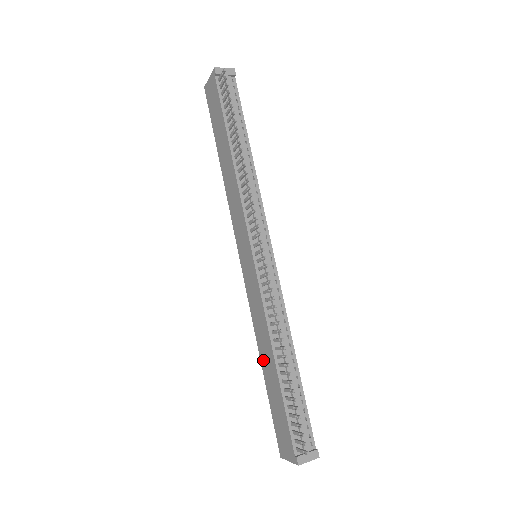
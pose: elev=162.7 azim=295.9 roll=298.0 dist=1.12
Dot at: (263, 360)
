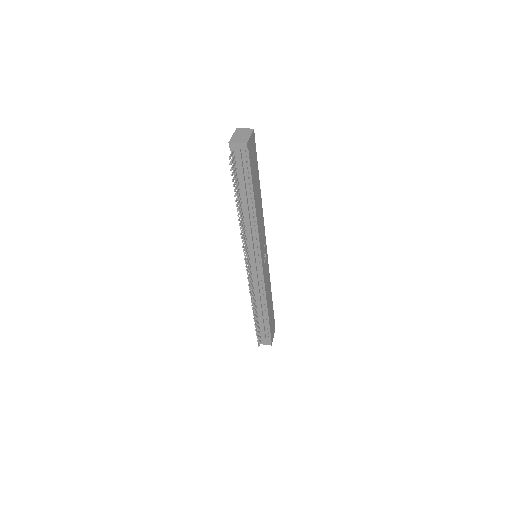
Dot at: occluded
